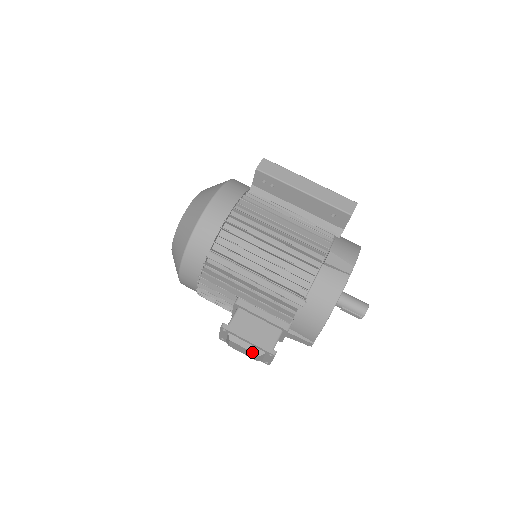
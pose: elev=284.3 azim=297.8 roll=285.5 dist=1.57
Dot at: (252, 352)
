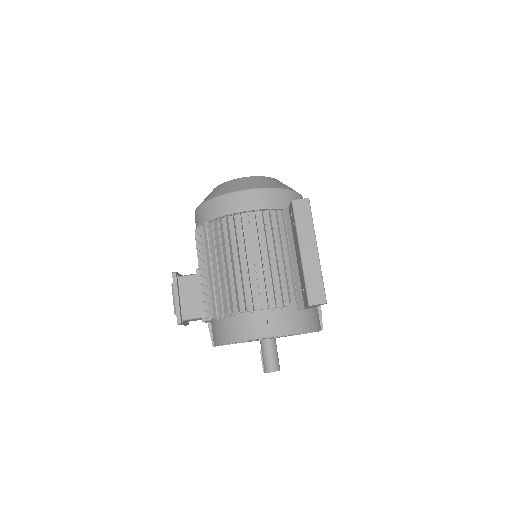
Dot at: (174, 307)
